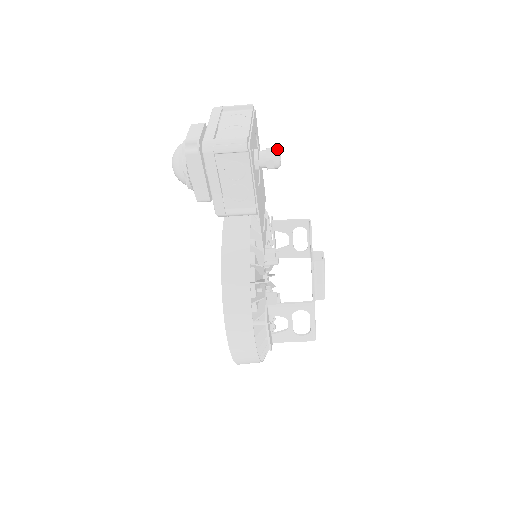
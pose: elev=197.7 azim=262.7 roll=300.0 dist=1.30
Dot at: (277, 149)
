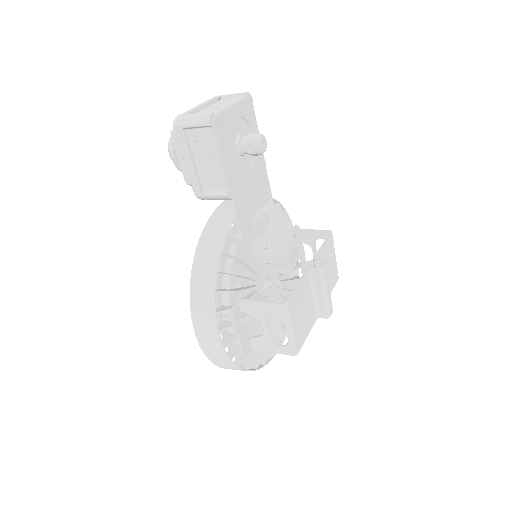
Dot at: (259, 134)
